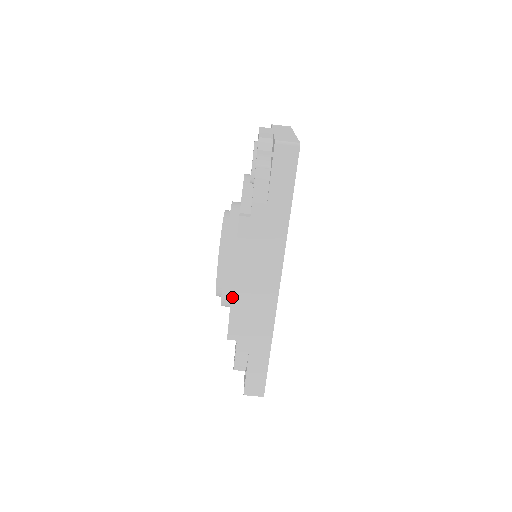
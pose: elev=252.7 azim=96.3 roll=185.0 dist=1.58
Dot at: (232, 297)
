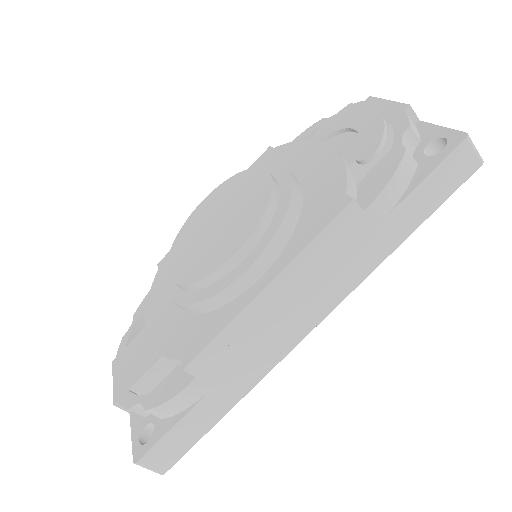
Dot at: (245, 309)
